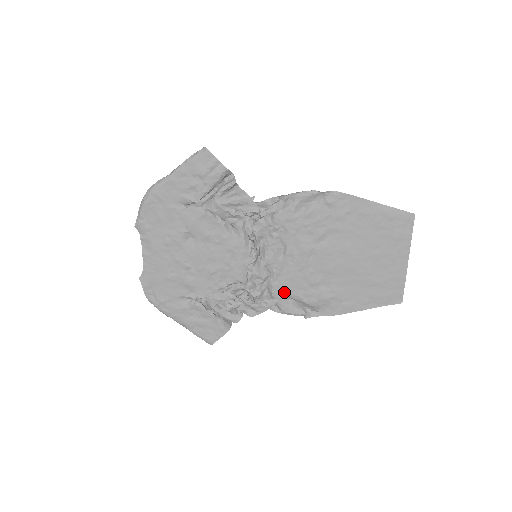
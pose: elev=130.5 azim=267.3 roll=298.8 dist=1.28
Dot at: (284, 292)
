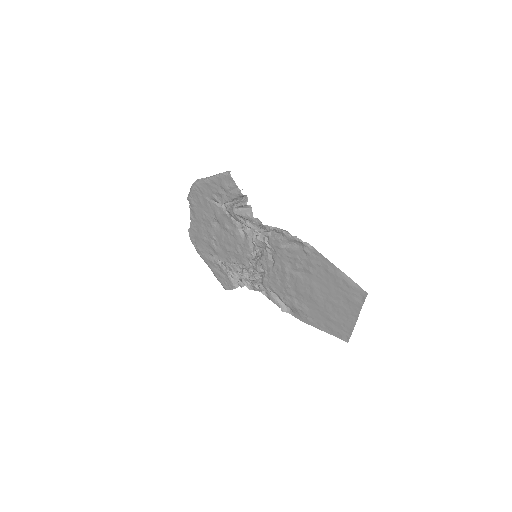
Dot at: (270, 288)
